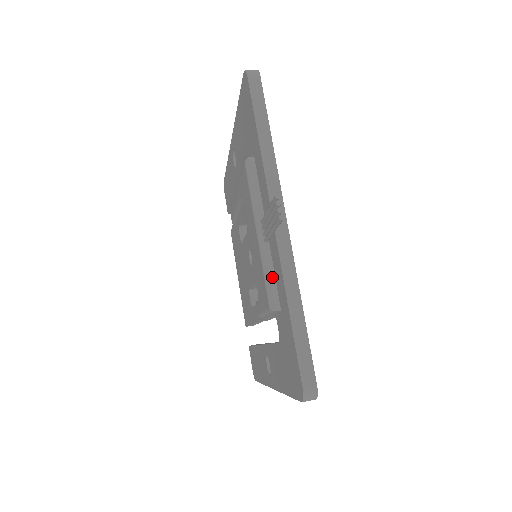
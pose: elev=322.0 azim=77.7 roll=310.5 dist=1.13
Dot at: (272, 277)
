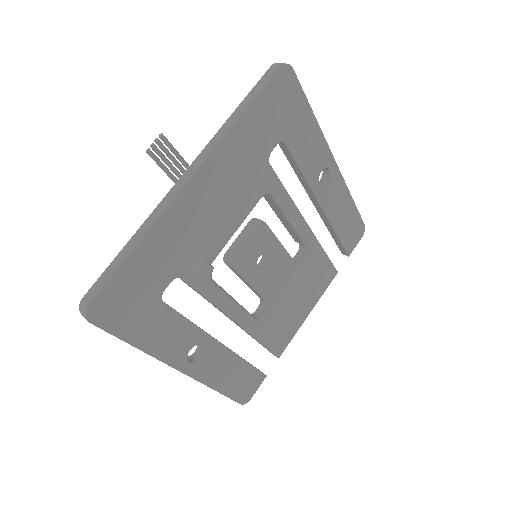
Dot at: occluded
